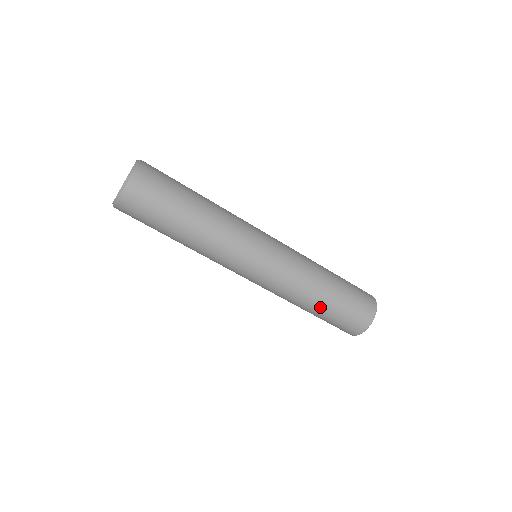
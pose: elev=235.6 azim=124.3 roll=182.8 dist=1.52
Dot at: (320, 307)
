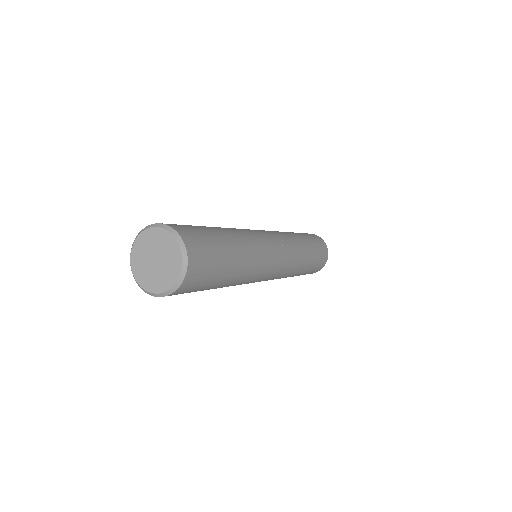
Dot at: occluded
